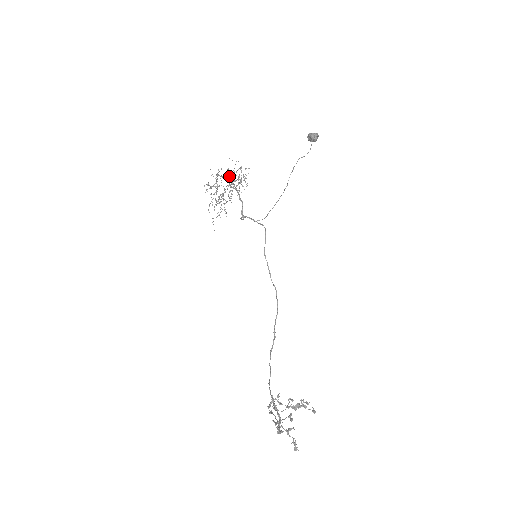
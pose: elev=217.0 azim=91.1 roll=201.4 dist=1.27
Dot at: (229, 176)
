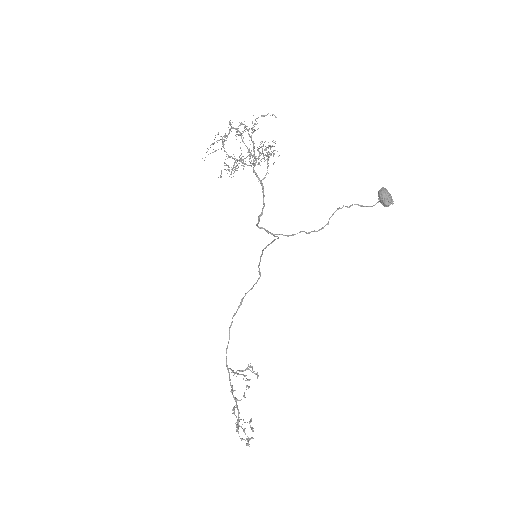
Dot at: (253, 141)
